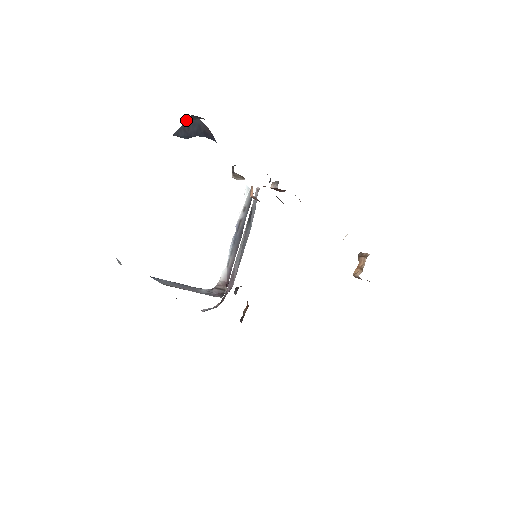
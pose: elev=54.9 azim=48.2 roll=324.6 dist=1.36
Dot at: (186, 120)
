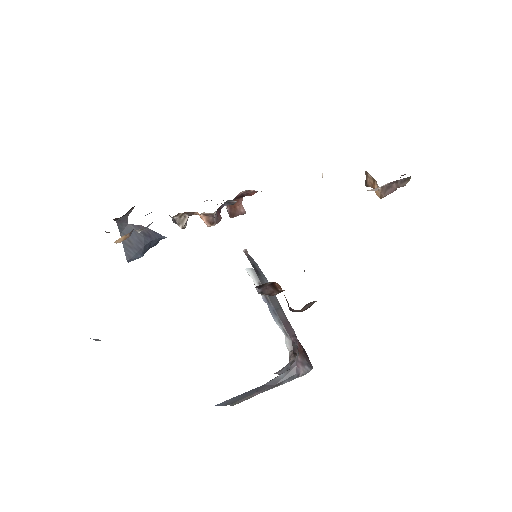
Dot at: (120, 234)
